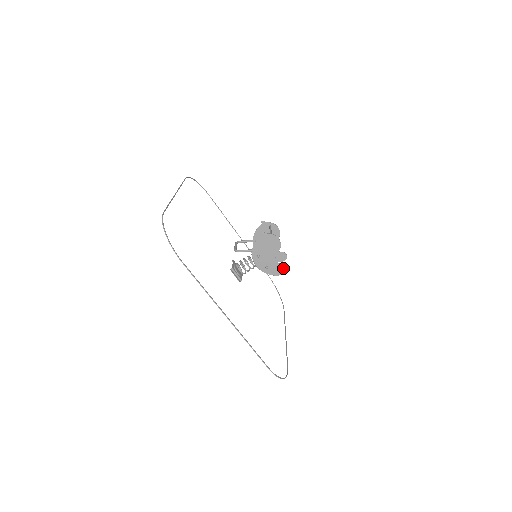
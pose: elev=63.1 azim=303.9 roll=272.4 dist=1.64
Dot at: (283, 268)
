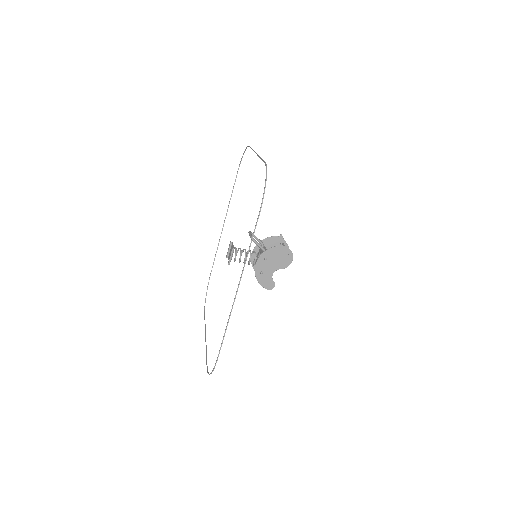
Dot at: (271, 284)
